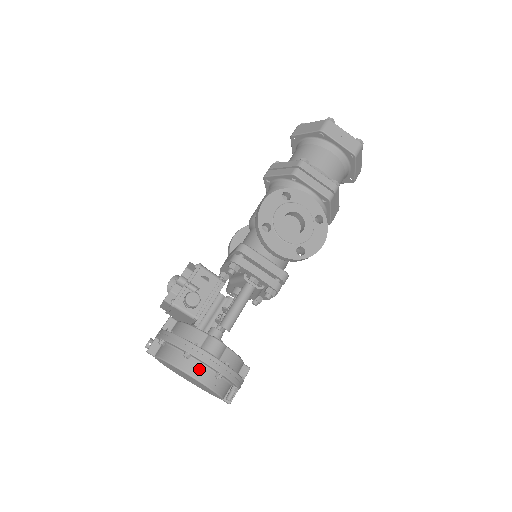
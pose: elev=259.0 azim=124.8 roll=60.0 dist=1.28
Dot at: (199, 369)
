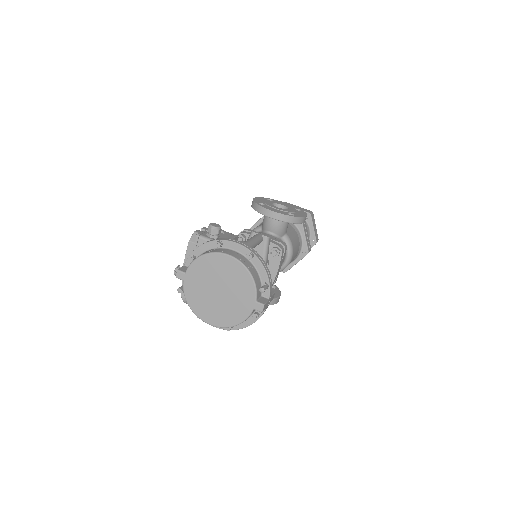
Dot at: (231, 251)
